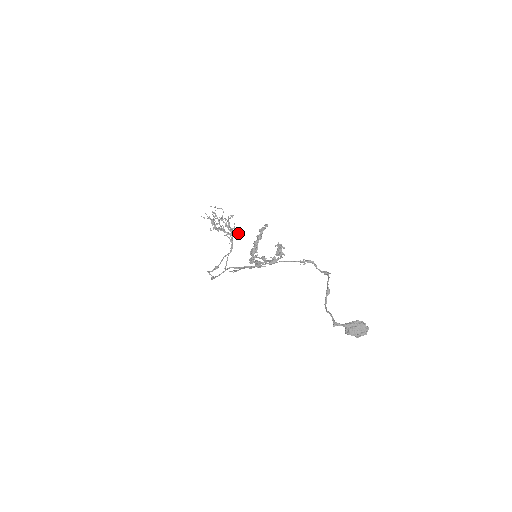
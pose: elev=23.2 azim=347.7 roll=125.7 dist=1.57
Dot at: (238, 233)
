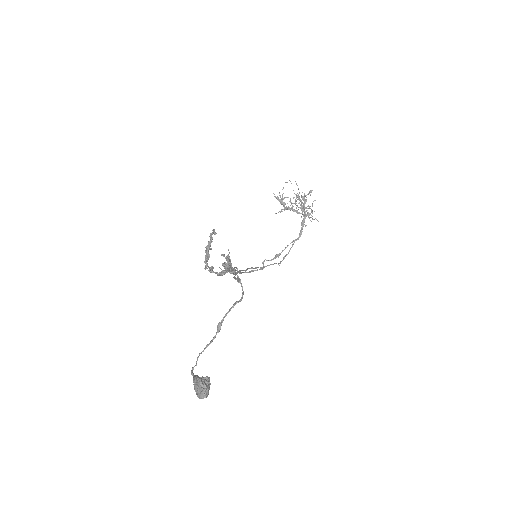
Dot at: (312, 213)
